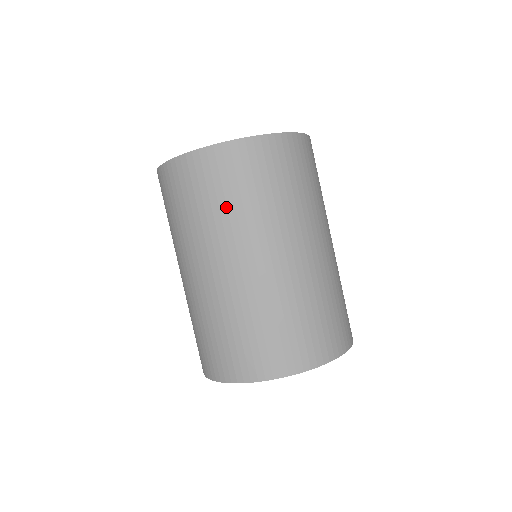
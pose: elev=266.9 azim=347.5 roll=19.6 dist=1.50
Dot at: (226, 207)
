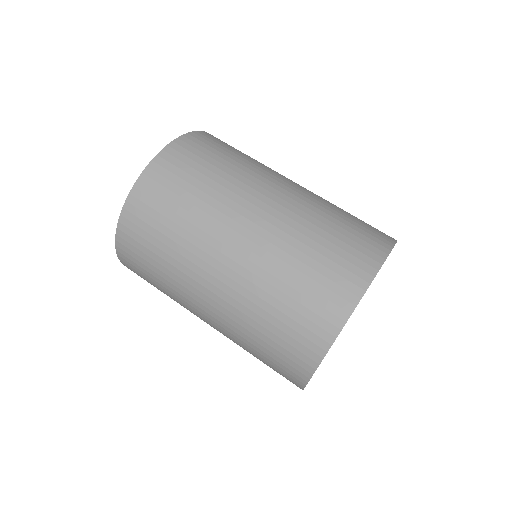
Dot at: (201, 191)
